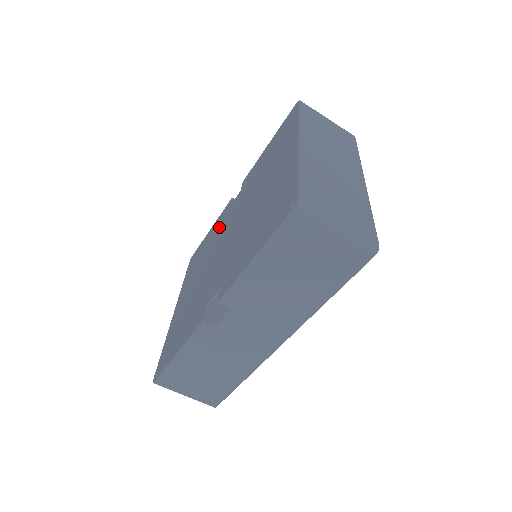
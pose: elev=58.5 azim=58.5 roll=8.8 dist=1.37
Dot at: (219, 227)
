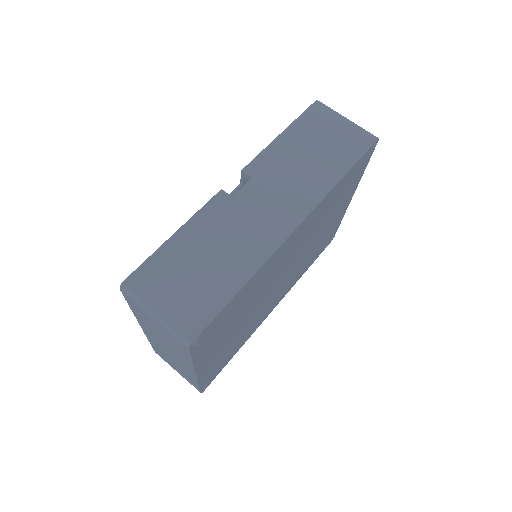
Dot at: occluded
